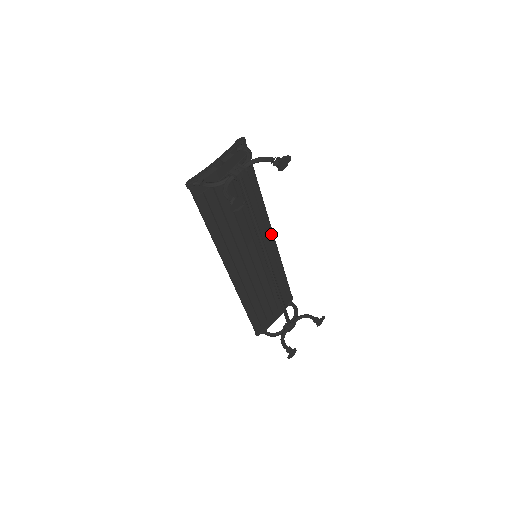
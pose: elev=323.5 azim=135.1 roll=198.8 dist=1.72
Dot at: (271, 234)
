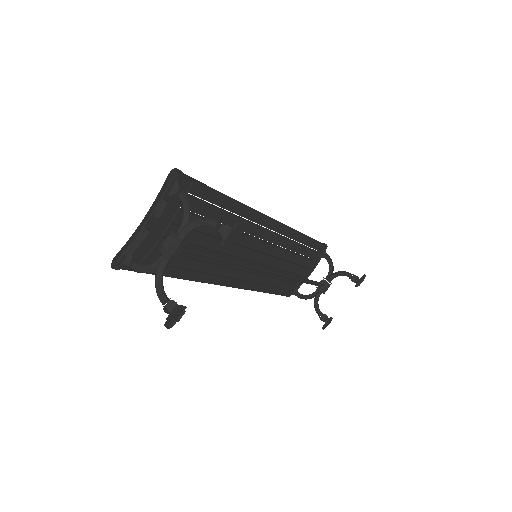
Dot at: (272, 223)
